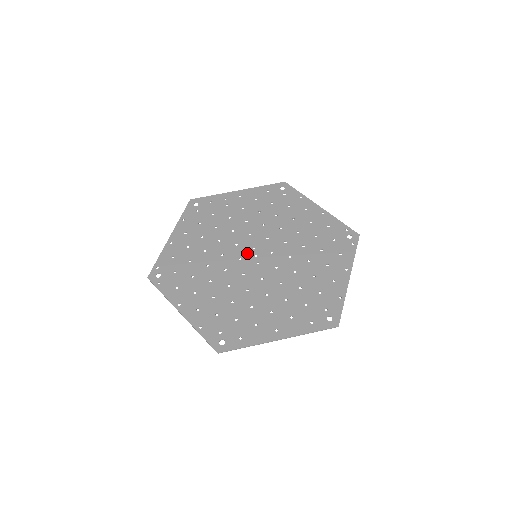
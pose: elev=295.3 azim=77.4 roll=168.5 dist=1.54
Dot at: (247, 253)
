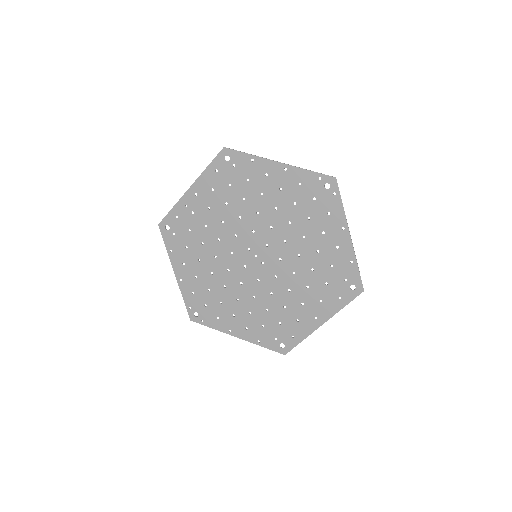
Dot at: (247, 258)
